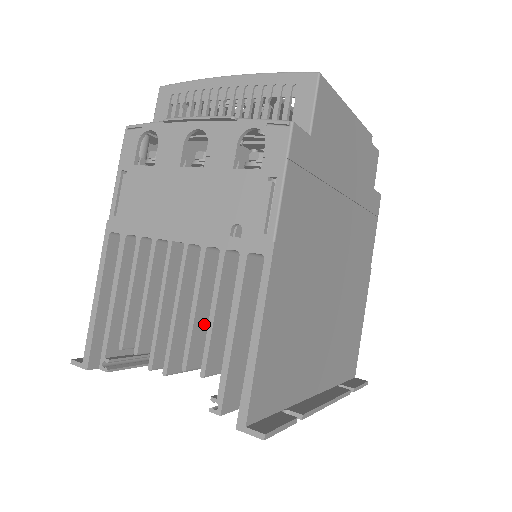
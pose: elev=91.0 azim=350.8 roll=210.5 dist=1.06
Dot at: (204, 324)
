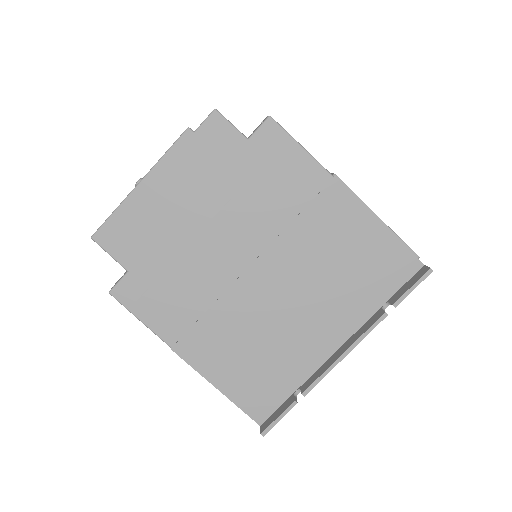
Dot at: occluded
